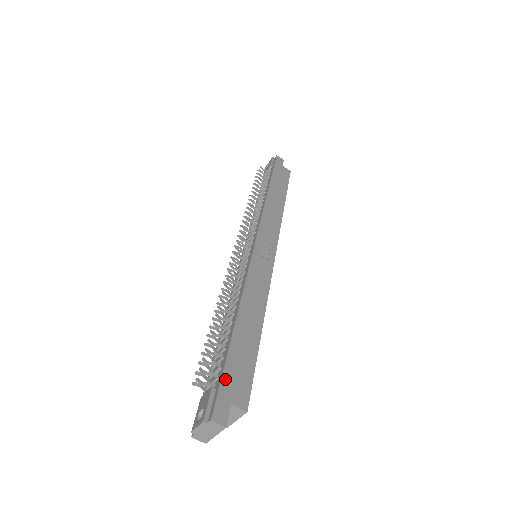
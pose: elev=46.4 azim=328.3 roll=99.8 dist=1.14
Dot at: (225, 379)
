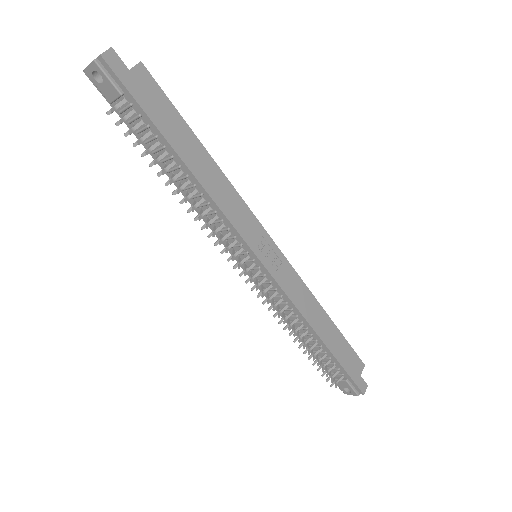
Dot at: (350, 374)
